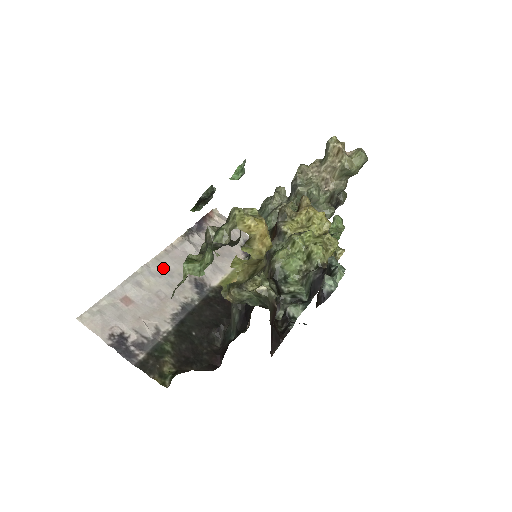
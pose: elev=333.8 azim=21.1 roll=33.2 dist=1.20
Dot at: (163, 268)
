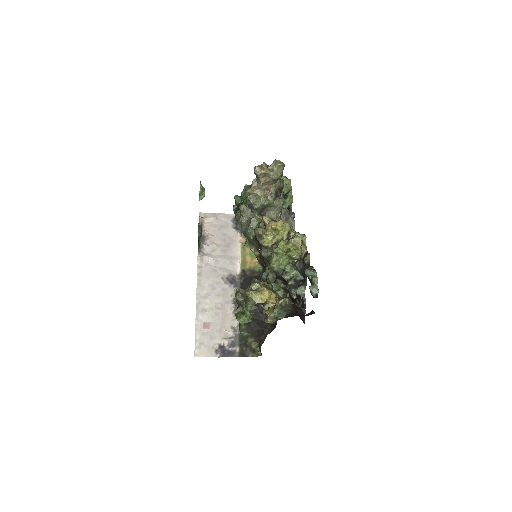
Dot at: (206, 288)
